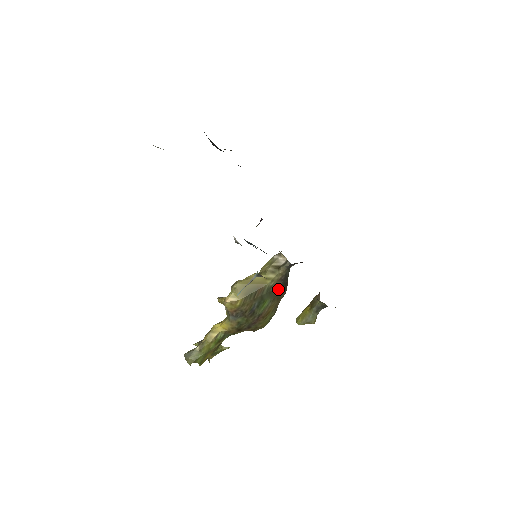
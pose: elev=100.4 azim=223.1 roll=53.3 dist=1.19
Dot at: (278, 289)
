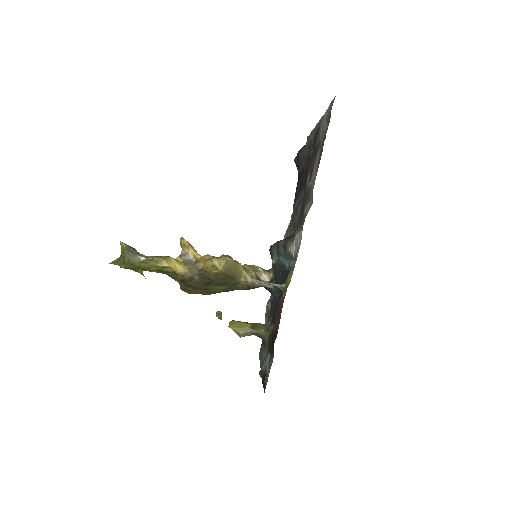
Dot at: (238, 289)
